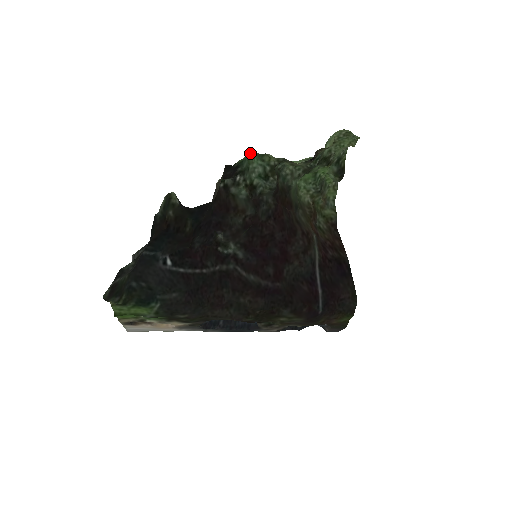
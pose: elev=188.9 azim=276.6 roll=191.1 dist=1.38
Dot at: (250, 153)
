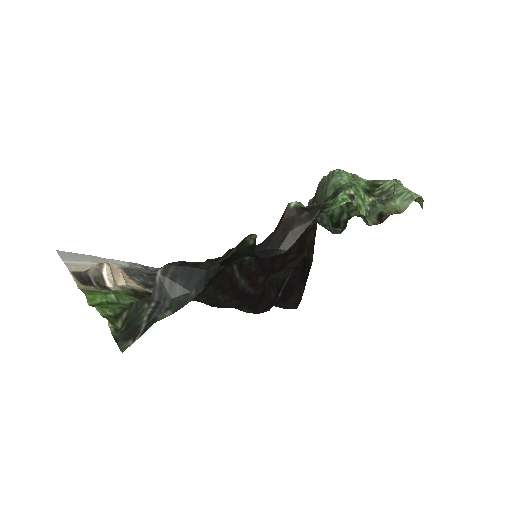
Dot at: (348, 201)
